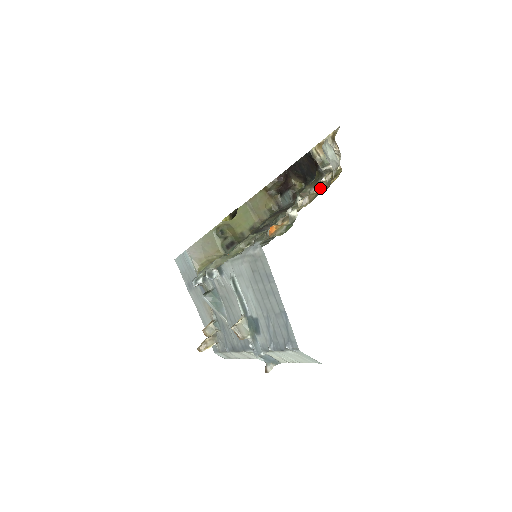
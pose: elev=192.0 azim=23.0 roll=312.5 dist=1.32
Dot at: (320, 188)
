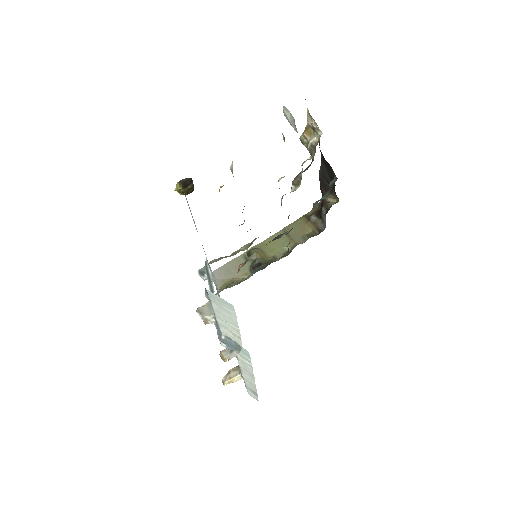
Dot at: (301, 165)
